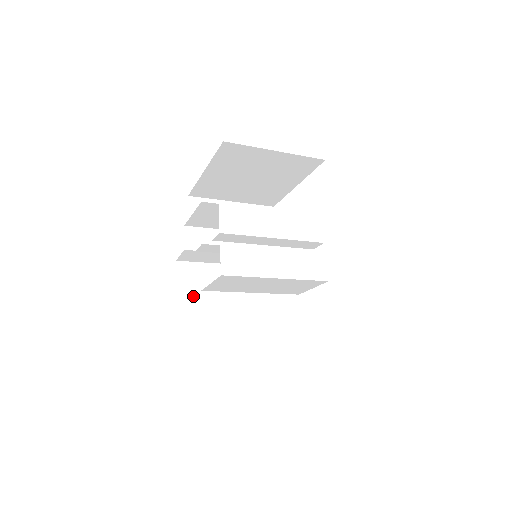
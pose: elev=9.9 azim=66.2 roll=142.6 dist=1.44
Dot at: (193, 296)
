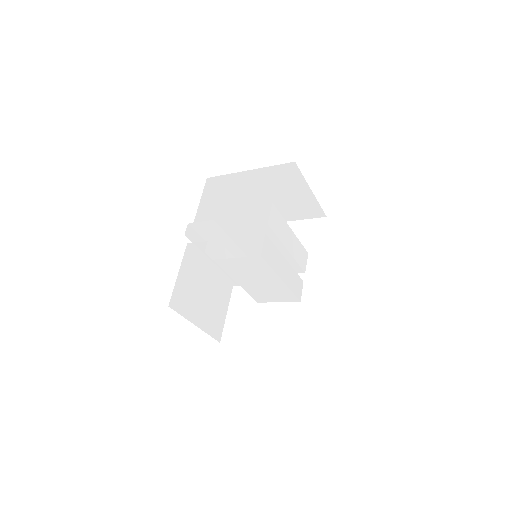
Dot at: (184, 261)
